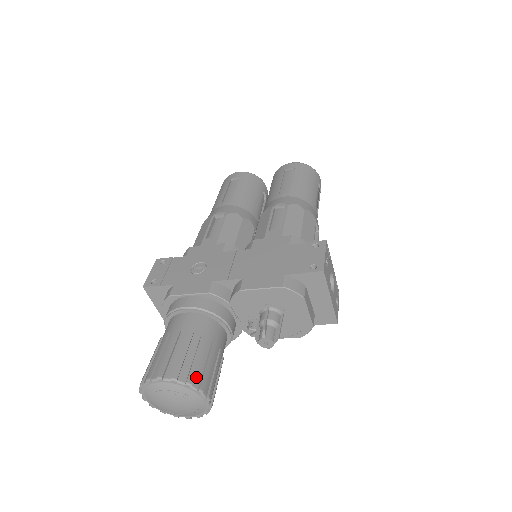
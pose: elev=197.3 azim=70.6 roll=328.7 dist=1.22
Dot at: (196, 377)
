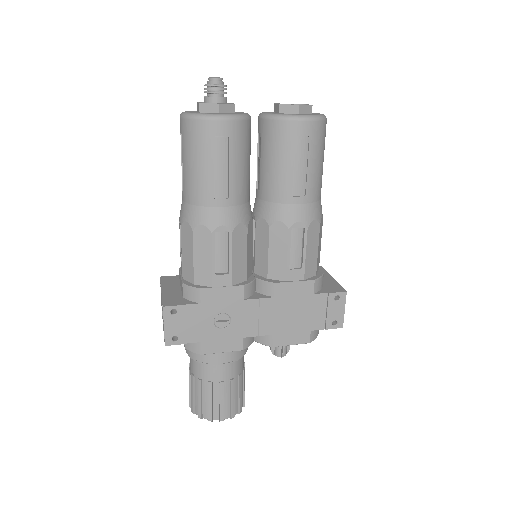
Dot at: (241, 403)
